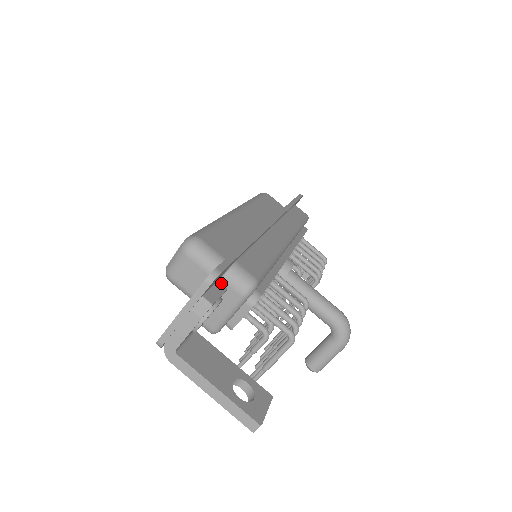
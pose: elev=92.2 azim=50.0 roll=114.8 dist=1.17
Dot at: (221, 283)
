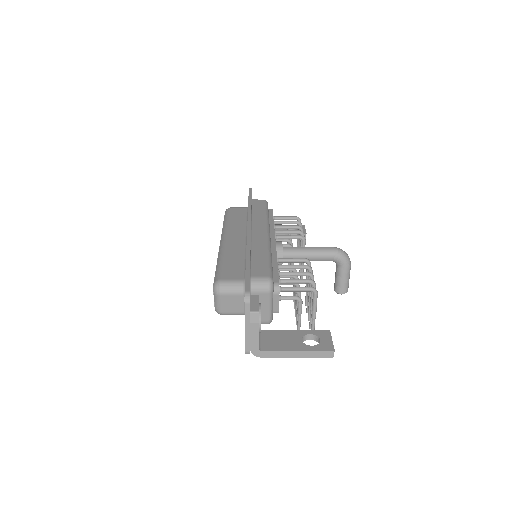
Dot at: (252, 295)
